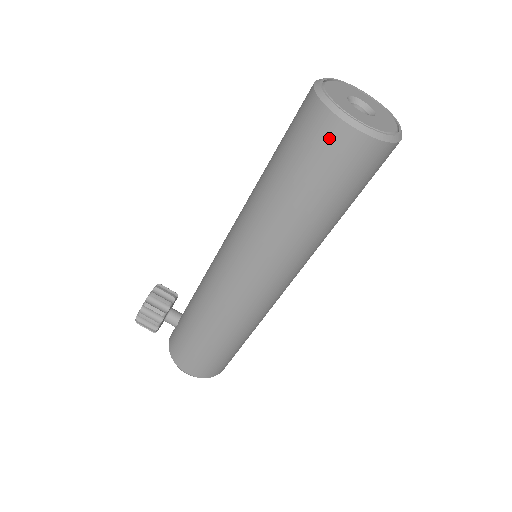
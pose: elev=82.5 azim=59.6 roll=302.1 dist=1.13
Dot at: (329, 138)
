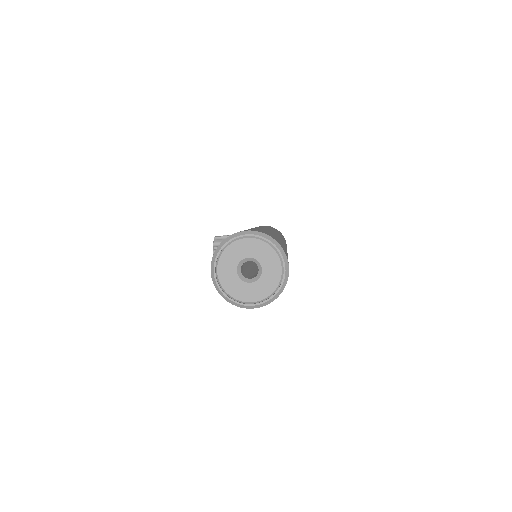
Dot at: occluded
